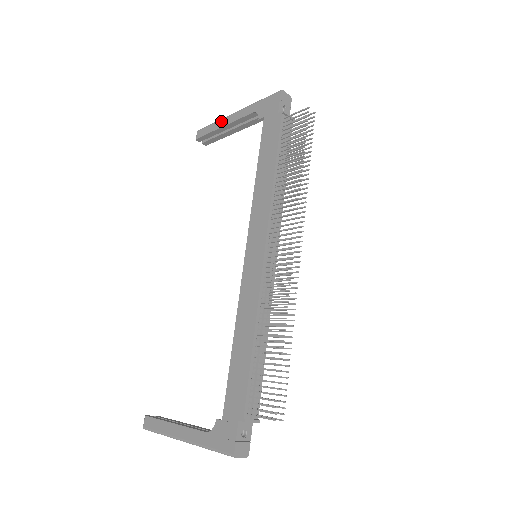
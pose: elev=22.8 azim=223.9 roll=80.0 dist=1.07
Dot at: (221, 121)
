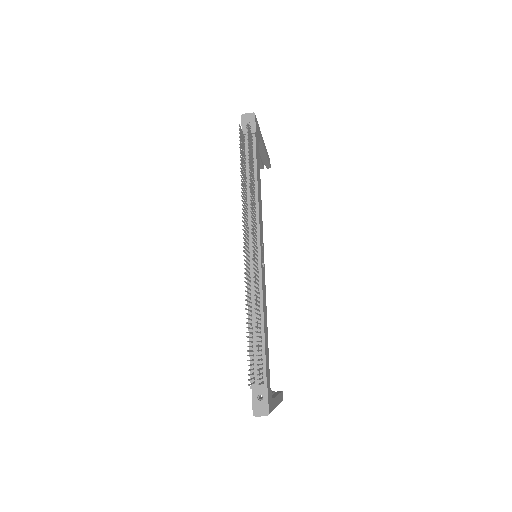
Dot at: occluded
